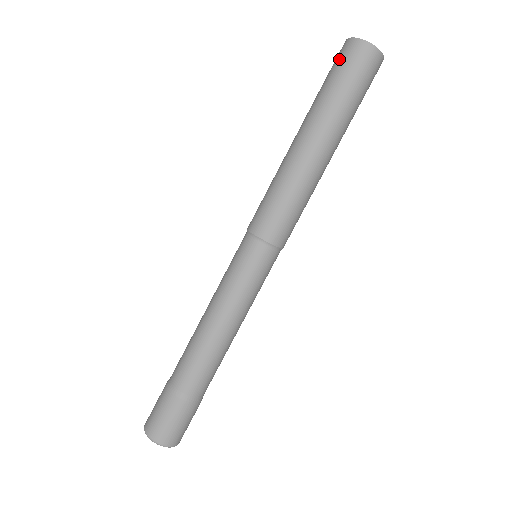
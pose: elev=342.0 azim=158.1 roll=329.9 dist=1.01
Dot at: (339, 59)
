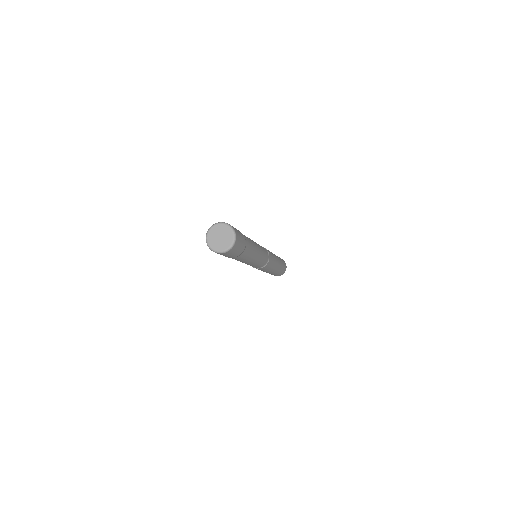
Dot at: occluded
